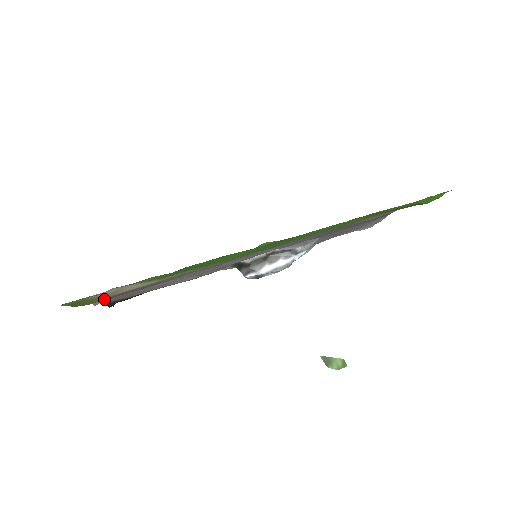
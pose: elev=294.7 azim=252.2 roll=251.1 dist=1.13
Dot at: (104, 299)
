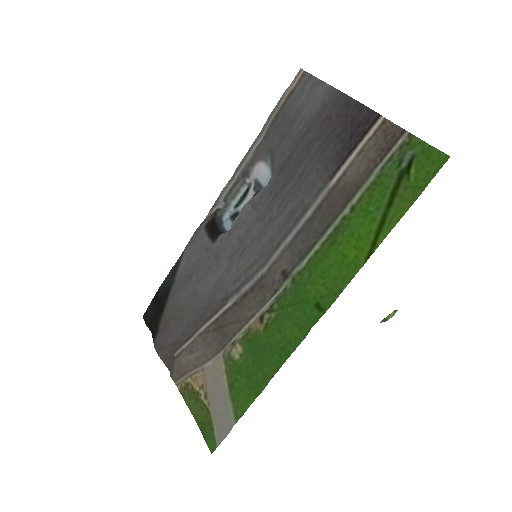
Dot at: (176, 370)
